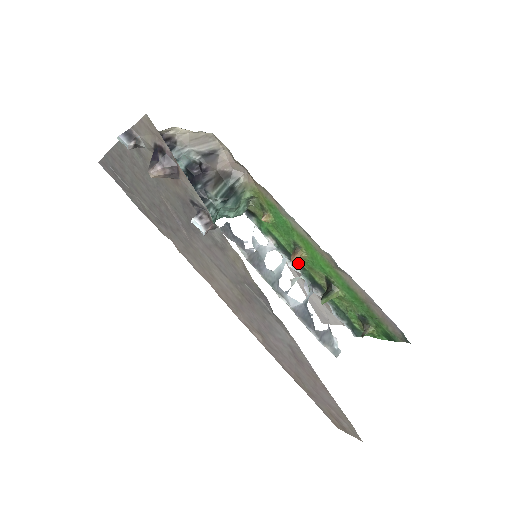
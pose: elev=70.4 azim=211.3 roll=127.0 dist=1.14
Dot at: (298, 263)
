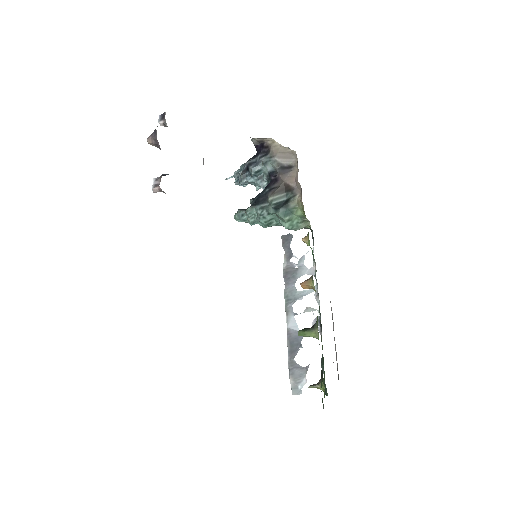
Dot at: occluded
